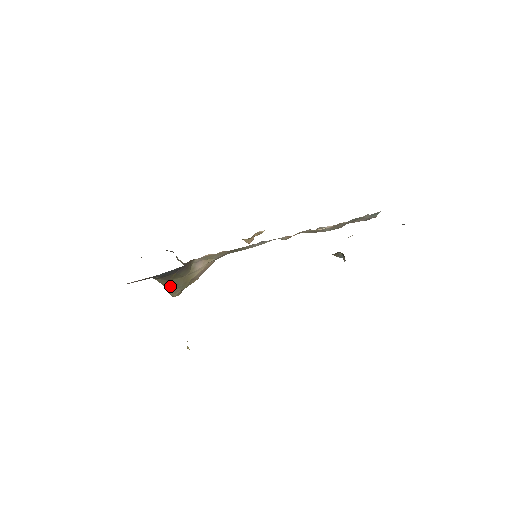
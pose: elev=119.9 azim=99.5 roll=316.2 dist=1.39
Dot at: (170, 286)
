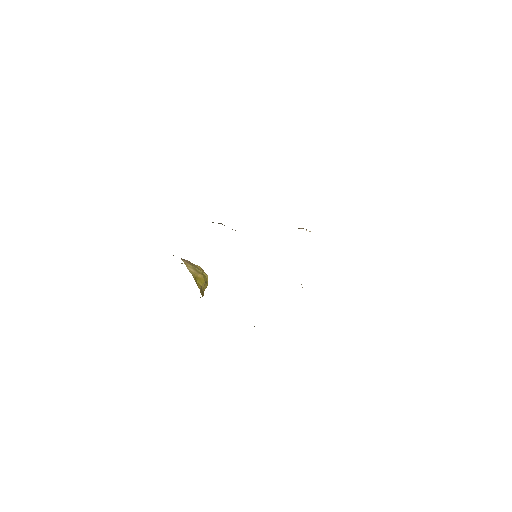
Dot at: occluded
